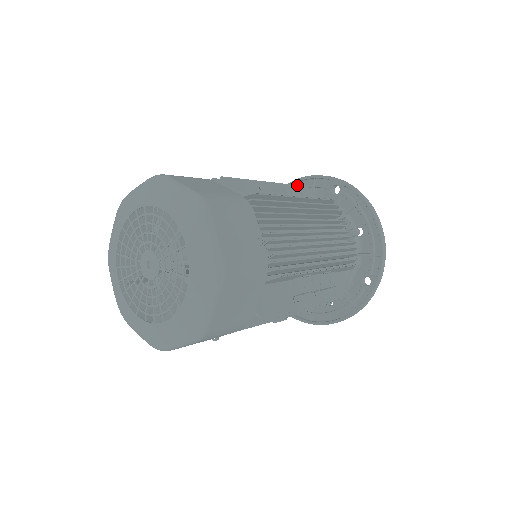
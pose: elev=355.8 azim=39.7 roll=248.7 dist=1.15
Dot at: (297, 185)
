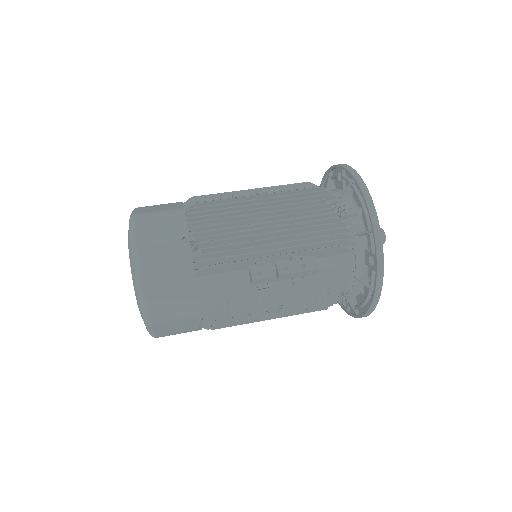
Dot at: (294, 183)
